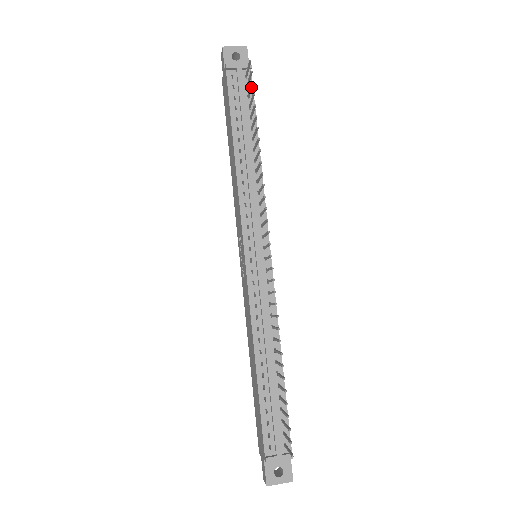
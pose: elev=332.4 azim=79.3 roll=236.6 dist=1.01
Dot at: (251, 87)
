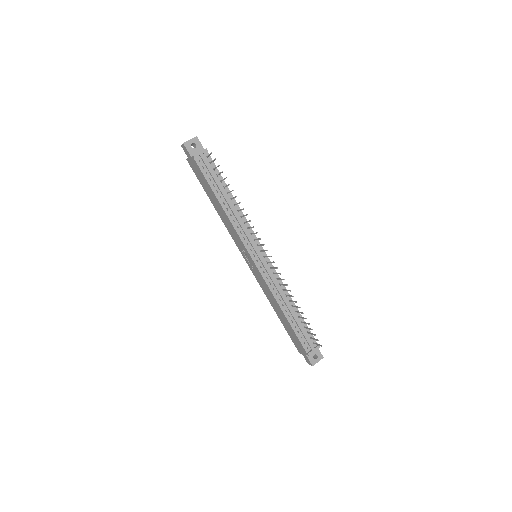
Dot at: occluded
